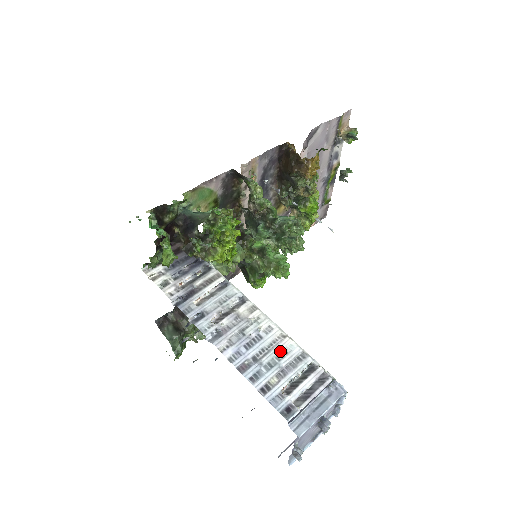
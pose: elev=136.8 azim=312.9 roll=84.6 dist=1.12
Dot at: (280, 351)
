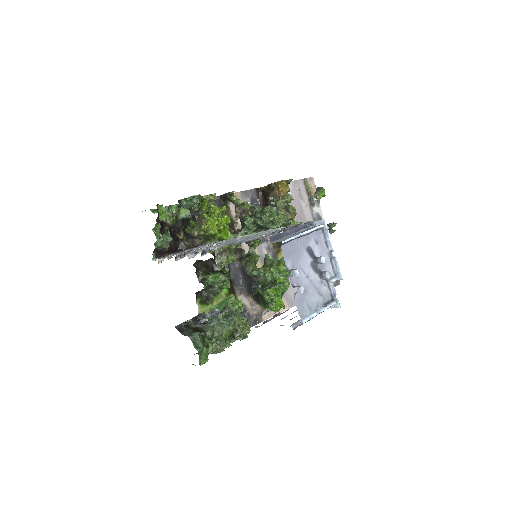
Dot at: (263, 232)
